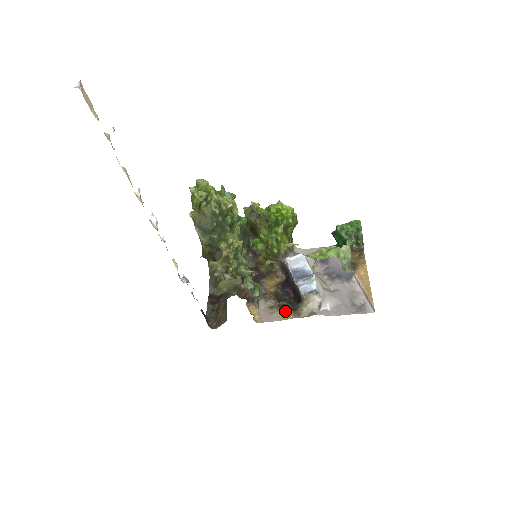
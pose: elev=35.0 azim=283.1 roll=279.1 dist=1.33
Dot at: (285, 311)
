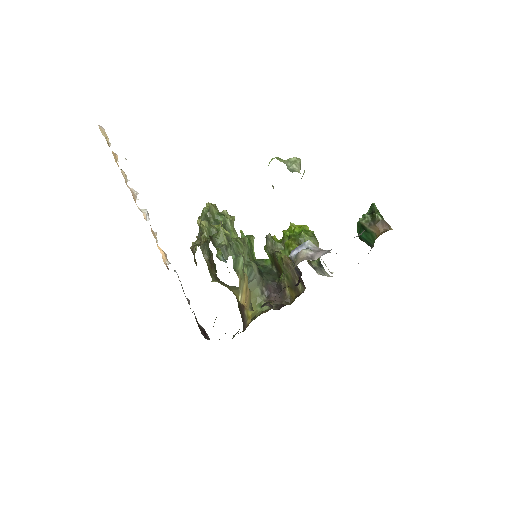
Dot at: occluded
